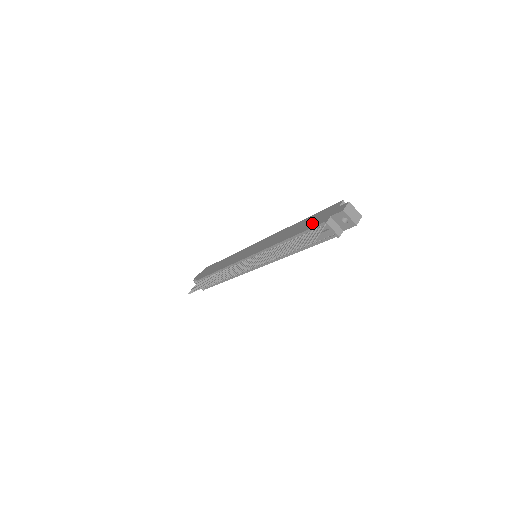
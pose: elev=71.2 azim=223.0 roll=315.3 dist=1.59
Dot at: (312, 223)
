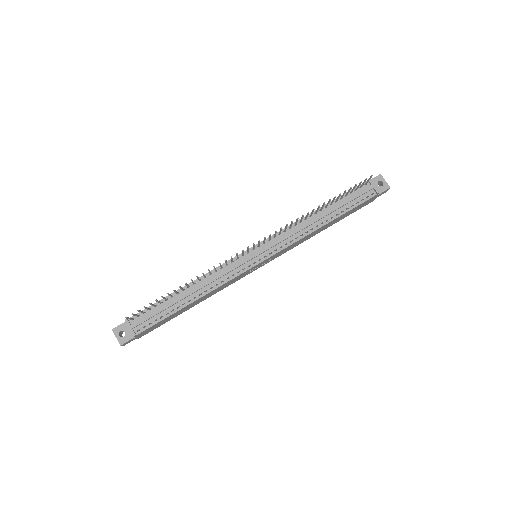
Dot at: occluded
